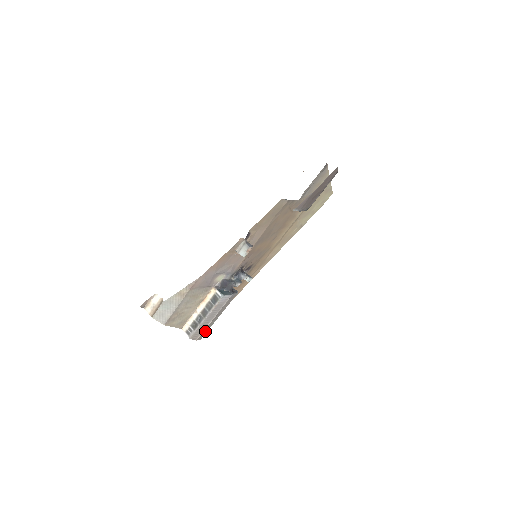
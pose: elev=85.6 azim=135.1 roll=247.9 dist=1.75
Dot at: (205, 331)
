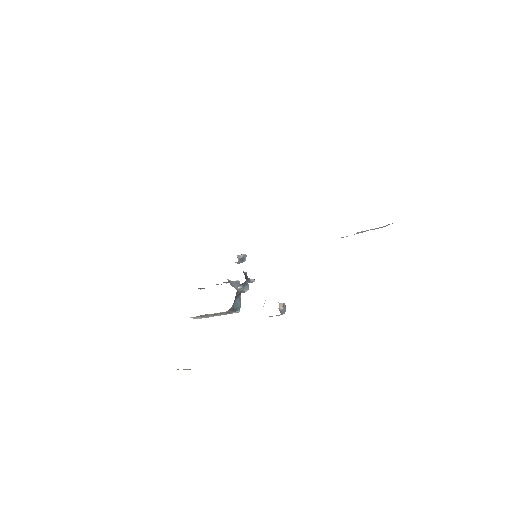
Dot at: occluded
